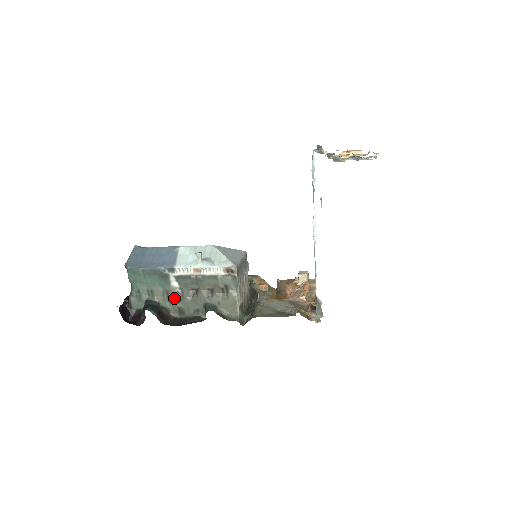
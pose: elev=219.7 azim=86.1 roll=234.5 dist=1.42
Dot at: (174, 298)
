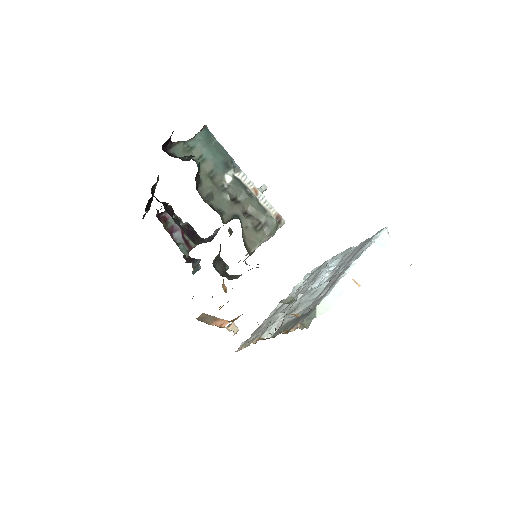
Dot at: (216, 184)
